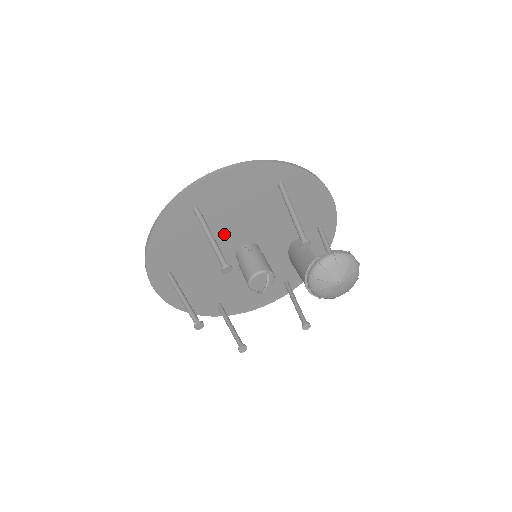
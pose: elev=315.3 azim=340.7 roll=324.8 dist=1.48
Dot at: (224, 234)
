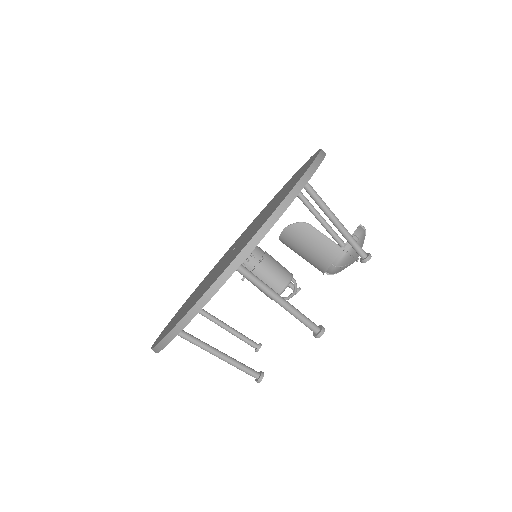
Dot at: occluded
